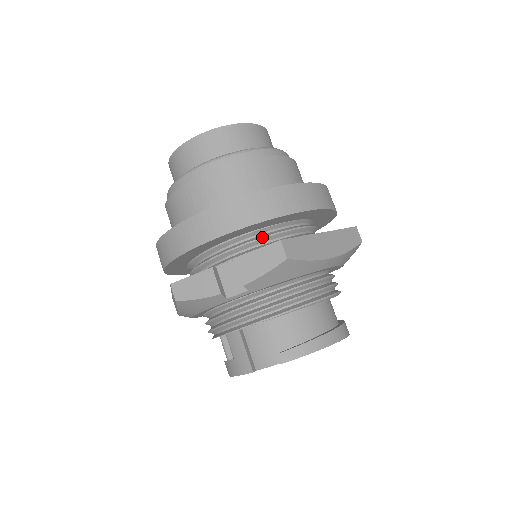
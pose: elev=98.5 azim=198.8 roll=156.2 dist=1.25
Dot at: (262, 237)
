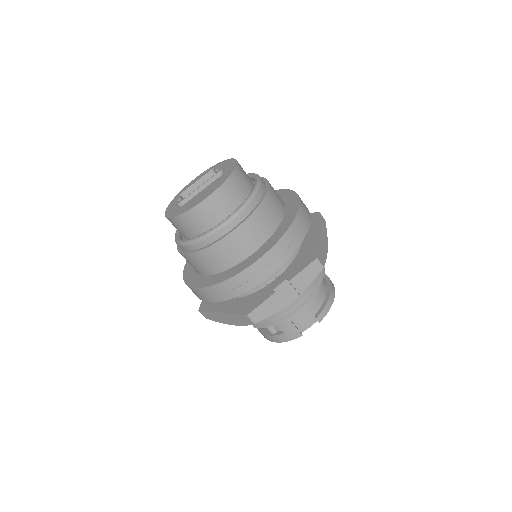
Dot at: occluded
